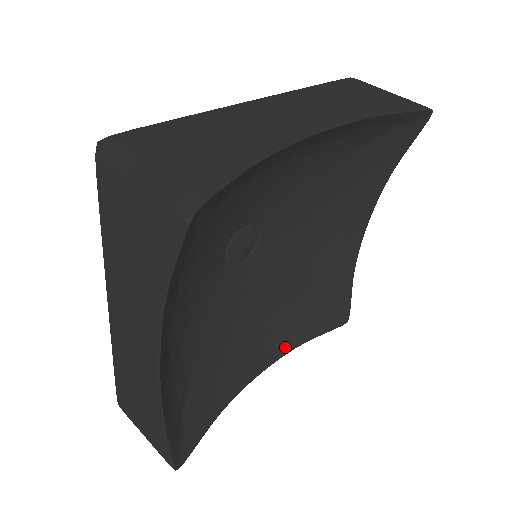
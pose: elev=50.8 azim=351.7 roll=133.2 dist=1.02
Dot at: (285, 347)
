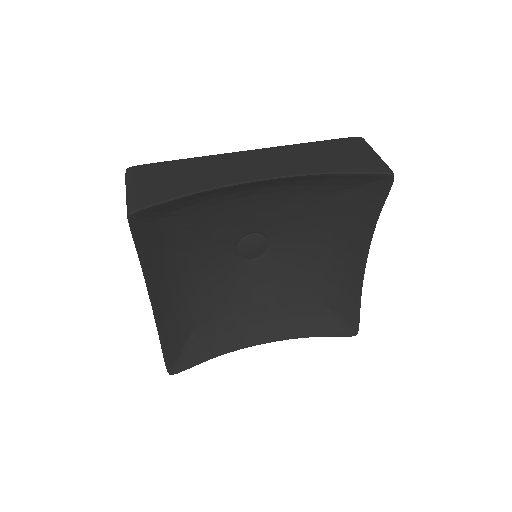
Dot at: (290, 334)
